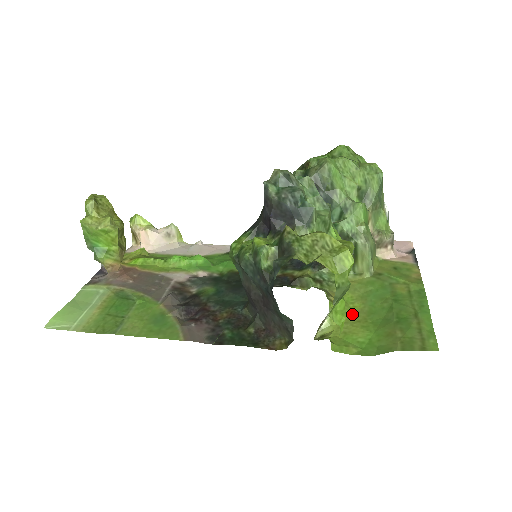
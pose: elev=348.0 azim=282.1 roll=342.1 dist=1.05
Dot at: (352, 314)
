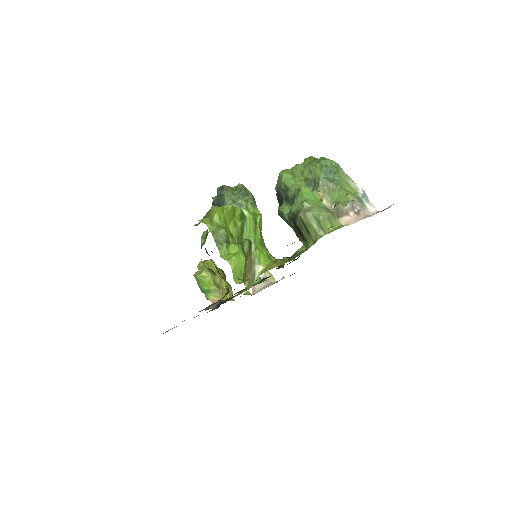
Dot at: occluded
